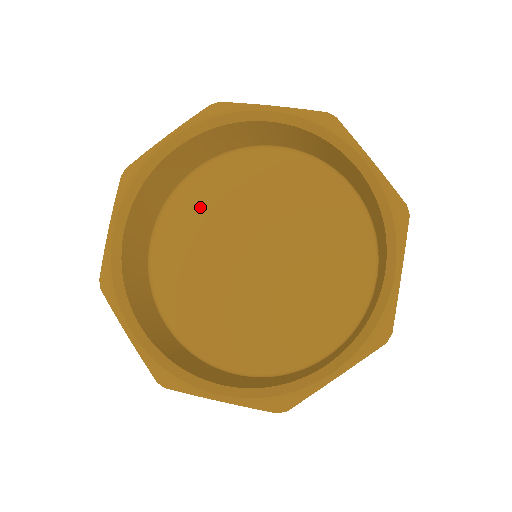
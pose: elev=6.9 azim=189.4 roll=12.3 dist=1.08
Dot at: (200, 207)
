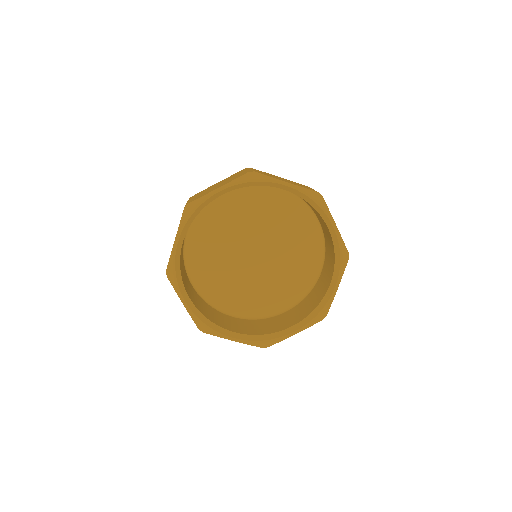
Dot at: (221, 216)
